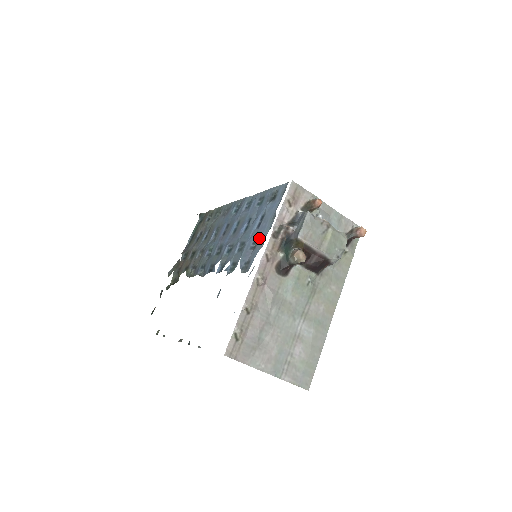
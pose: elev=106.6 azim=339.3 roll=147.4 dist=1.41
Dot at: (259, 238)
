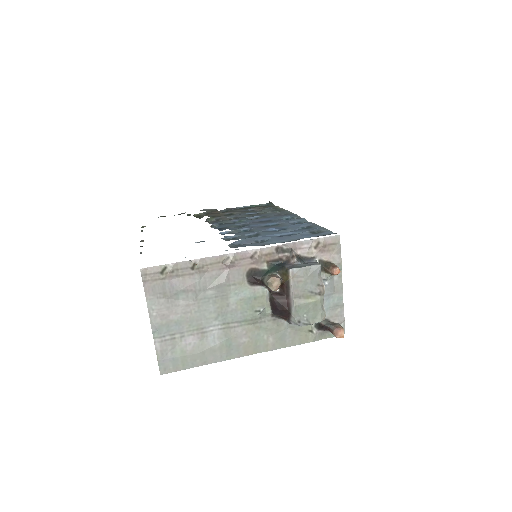
Dot at: (269, 241)
